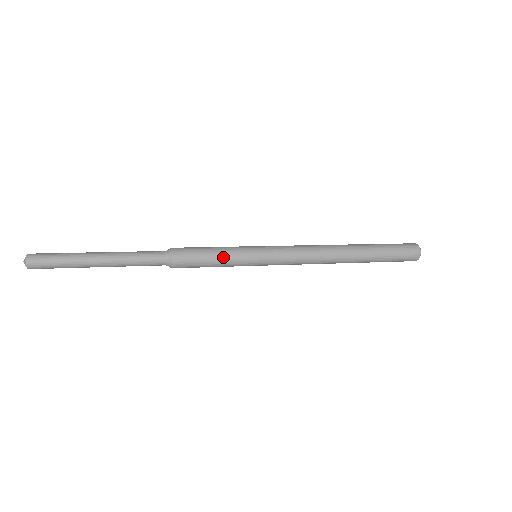
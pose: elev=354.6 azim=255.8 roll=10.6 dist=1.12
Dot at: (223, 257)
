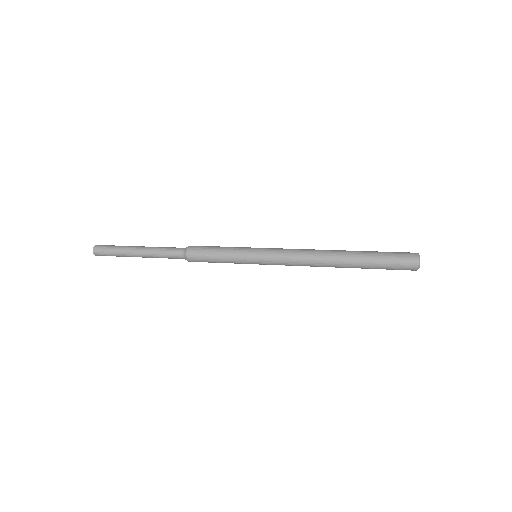
Dot at: (226, 250)
